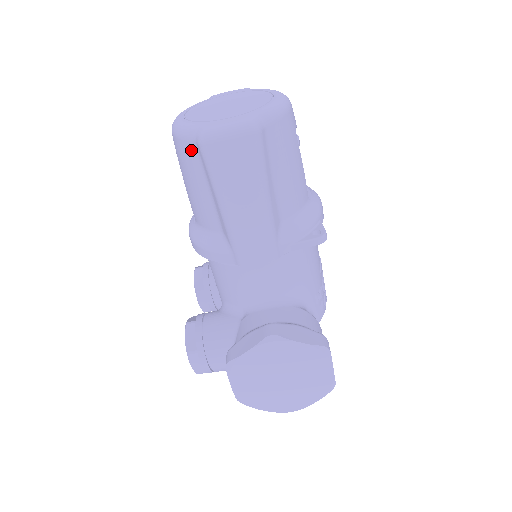
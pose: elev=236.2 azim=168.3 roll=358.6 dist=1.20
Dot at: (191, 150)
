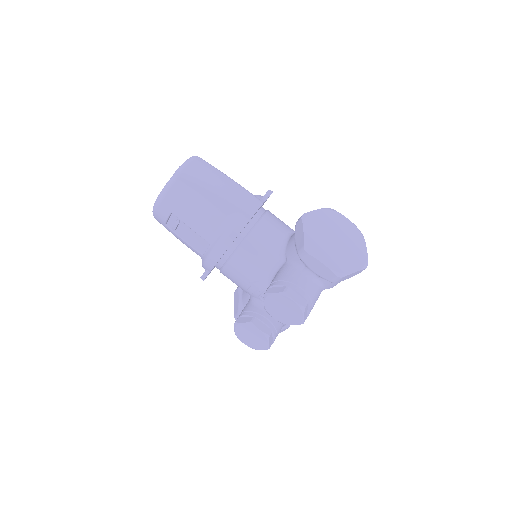
Dot at: (178, 188)
